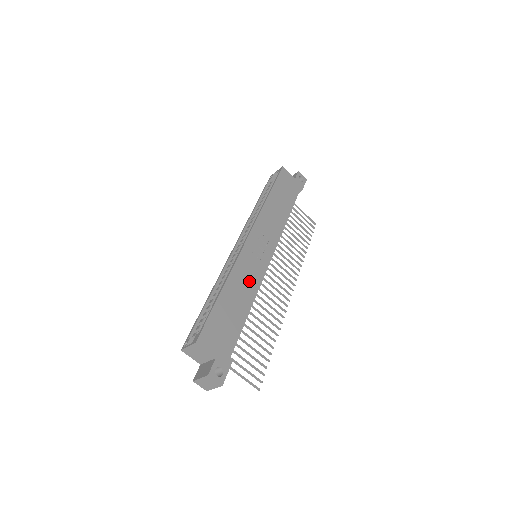
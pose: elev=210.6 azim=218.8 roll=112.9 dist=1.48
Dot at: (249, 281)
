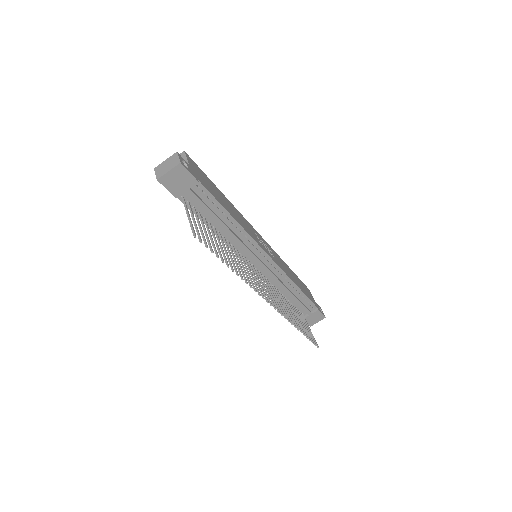
Dot at: (244, 224)
